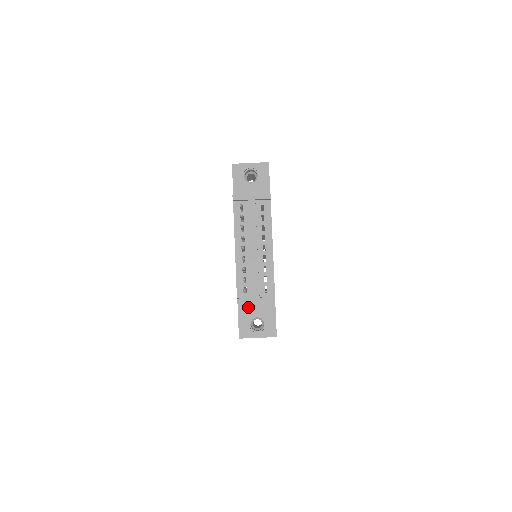
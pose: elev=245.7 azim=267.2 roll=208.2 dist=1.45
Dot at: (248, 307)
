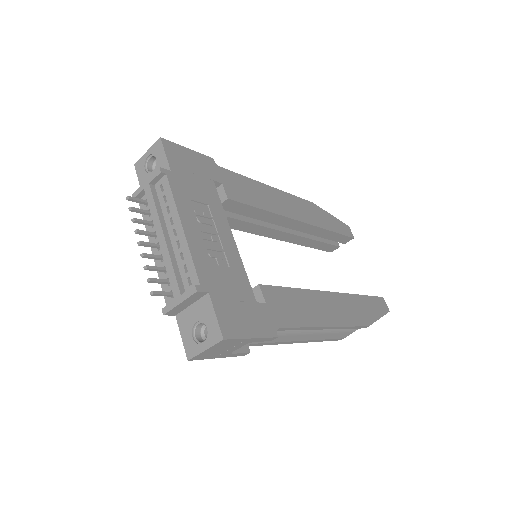
Dot at: (185, 315)
